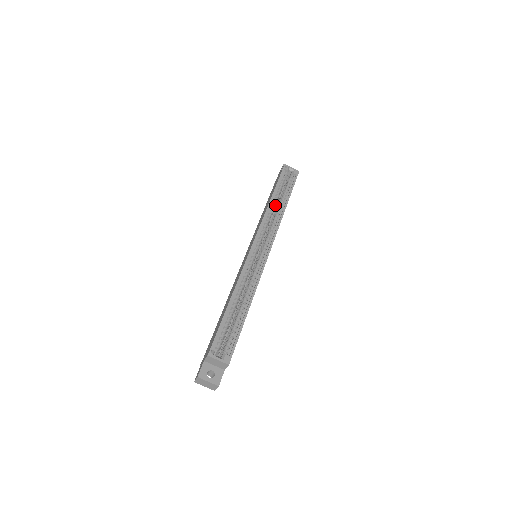
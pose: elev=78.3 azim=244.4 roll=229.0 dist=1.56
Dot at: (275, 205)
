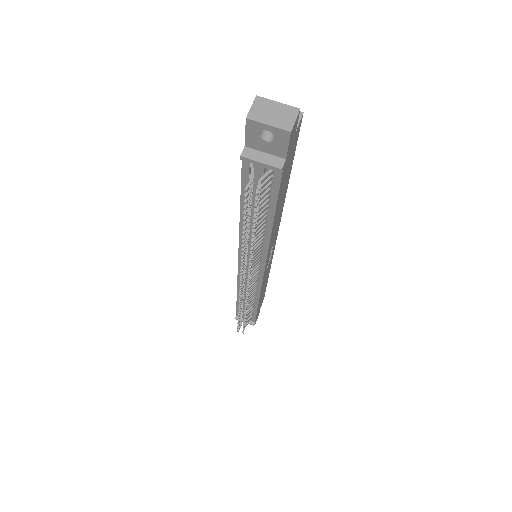
Dot at: occluded
